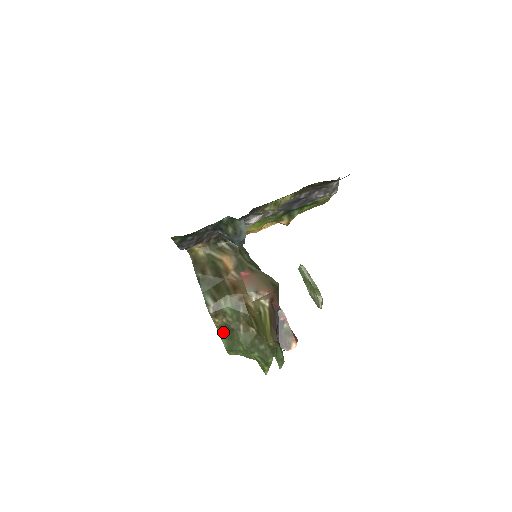
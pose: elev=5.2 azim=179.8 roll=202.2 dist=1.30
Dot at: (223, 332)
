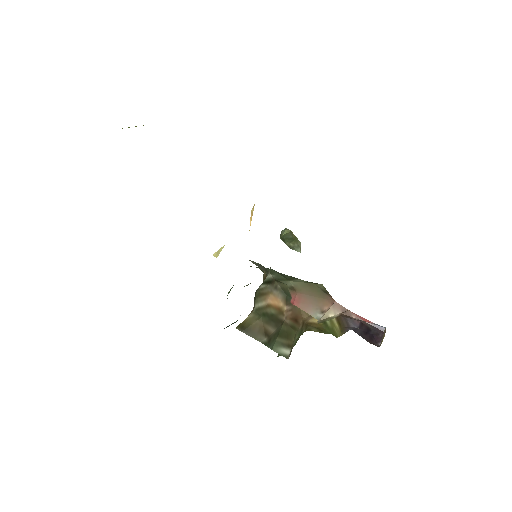
Dot at: occluded
